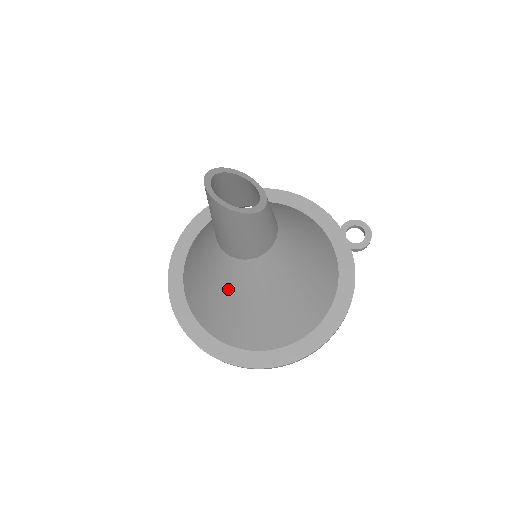
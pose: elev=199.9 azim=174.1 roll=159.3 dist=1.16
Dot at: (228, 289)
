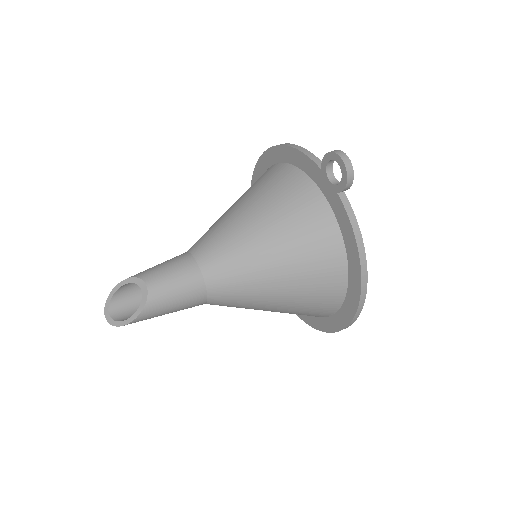
Dot at: occluded
